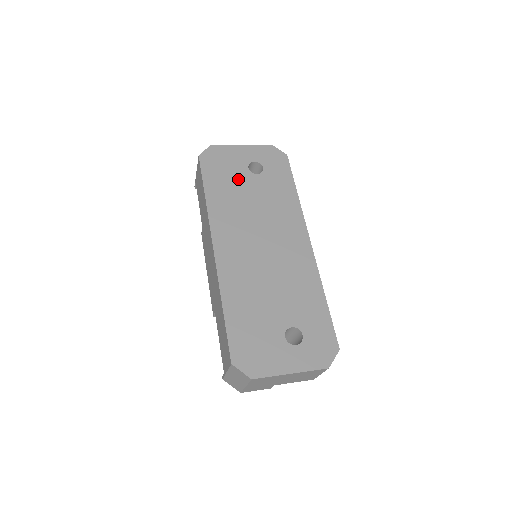
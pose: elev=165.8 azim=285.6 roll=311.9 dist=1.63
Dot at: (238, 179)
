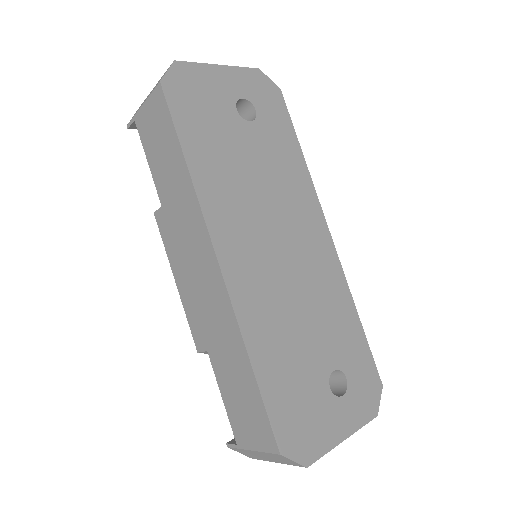
Dot at: (227, 130)
